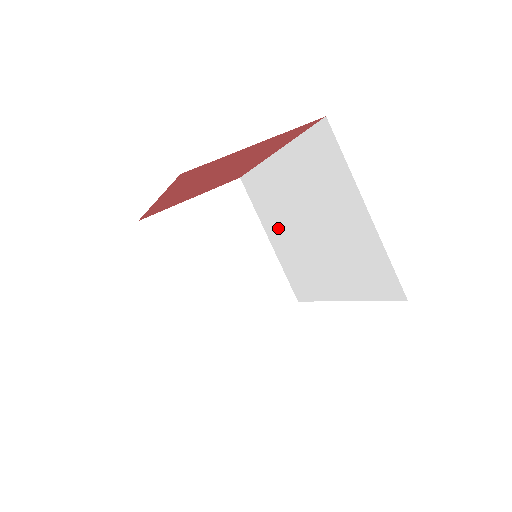
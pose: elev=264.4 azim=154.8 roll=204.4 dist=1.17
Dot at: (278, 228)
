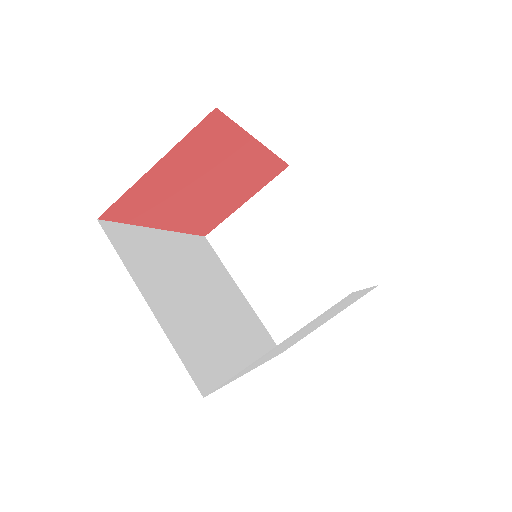
Dot at: occluded
